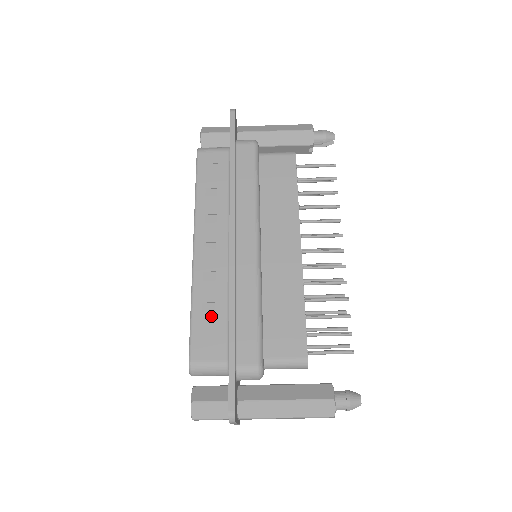
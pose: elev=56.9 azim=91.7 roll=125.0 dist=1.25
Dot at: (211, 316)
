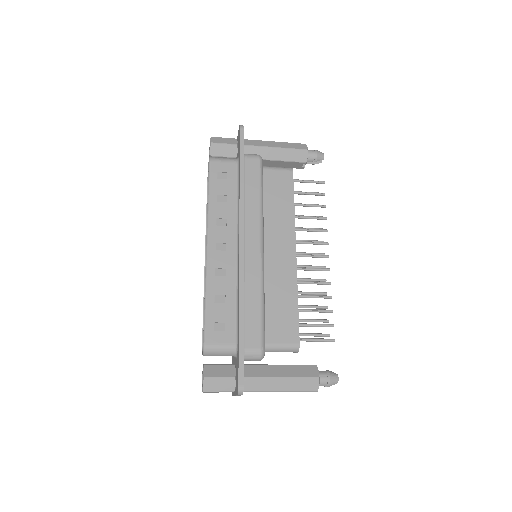
Dot at: (222, 307)
